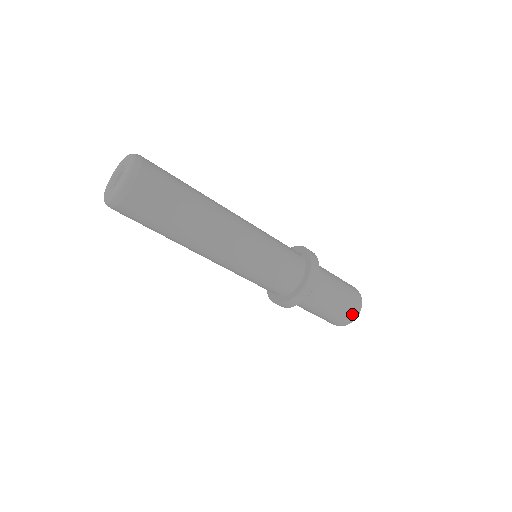
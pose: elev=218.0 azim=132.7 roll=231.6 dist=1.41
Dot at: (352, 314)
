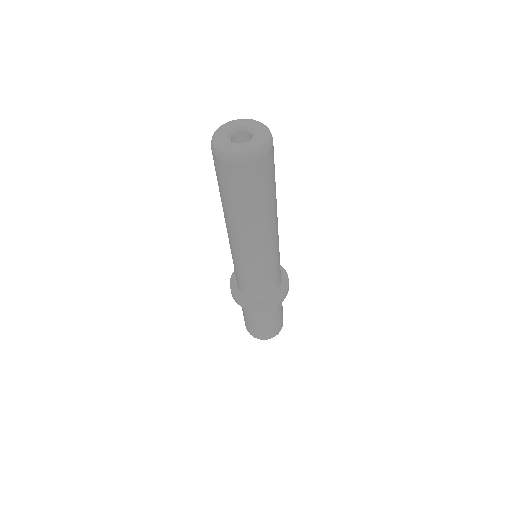
Dot at: occluded
